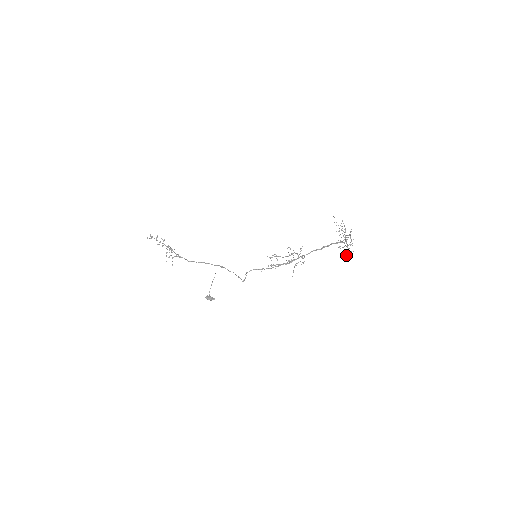
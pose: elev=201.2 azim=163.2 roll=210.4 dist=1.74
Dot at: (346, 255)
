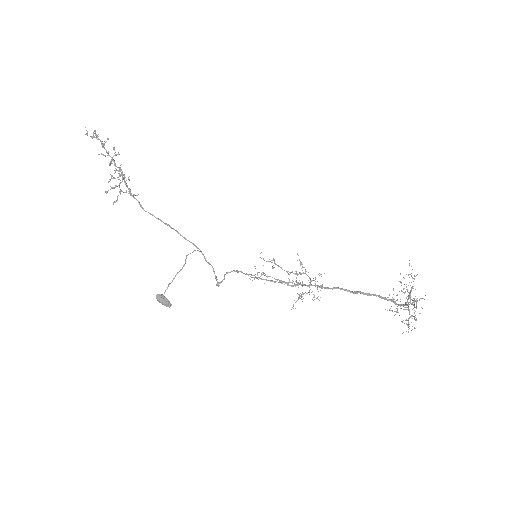
Dot at: occluded
